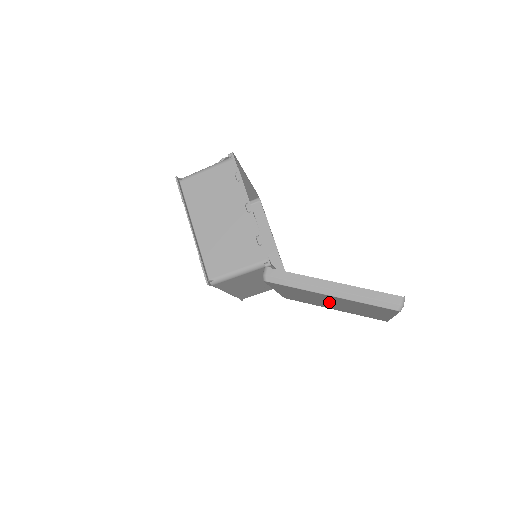
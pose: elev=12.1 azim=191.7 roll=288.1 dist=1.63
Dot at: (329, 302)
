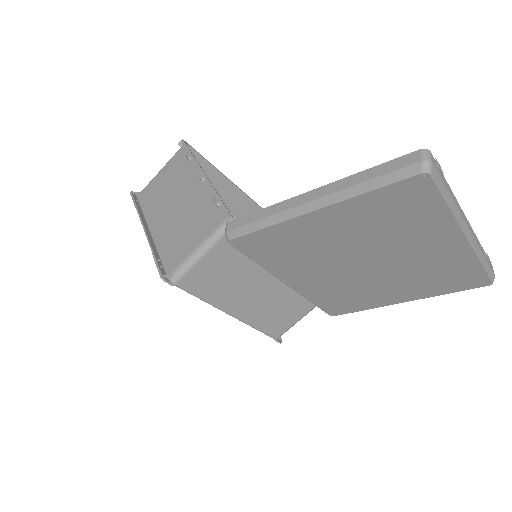
Dot at: (358, 261)
